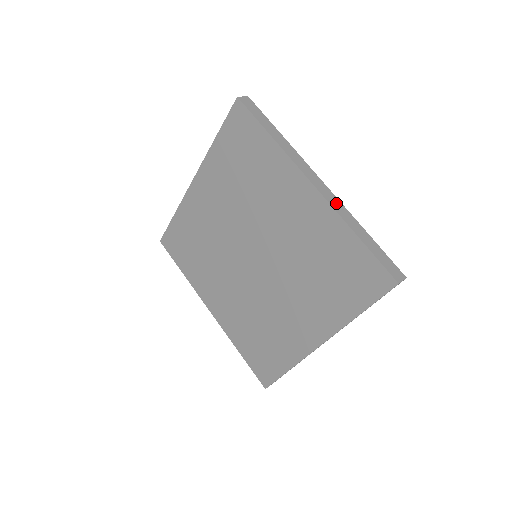
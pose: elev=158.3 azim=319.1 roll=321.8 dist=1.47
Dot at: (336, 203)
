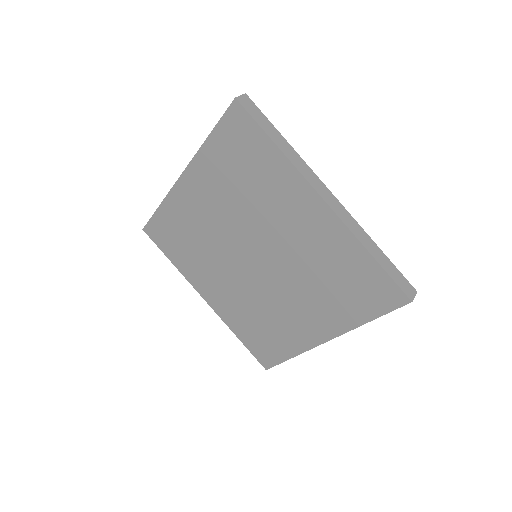
Dot at: (348, 219)
